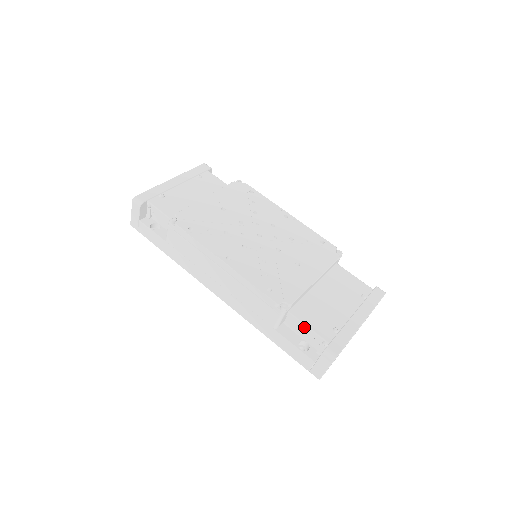
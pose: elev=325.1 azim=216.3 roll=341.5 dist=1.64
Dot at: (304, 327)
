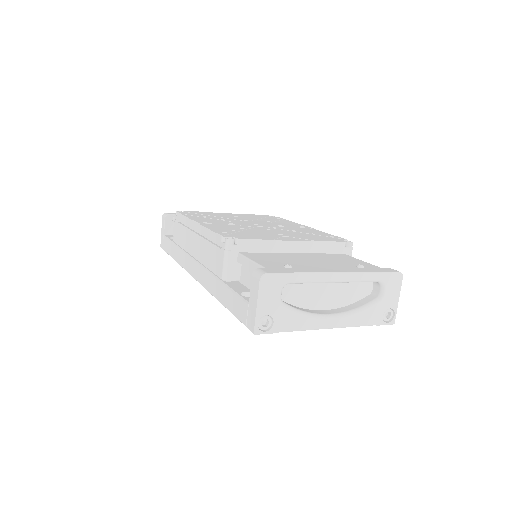
Dot at: (248, 263)
